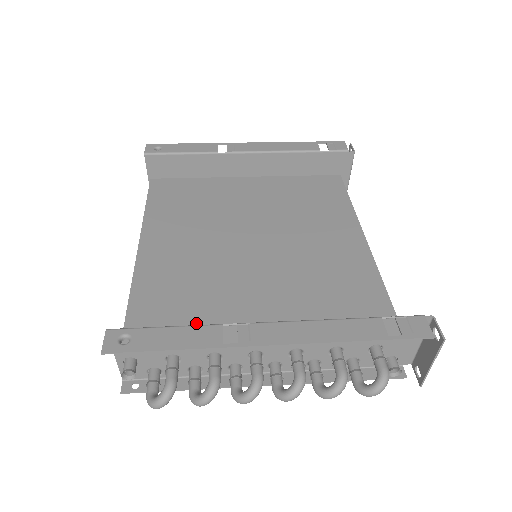
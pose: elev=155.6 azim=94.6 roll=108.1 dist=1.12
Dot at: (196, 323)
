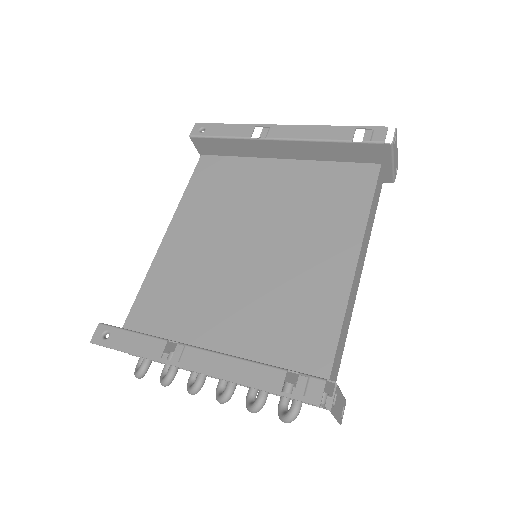
Dot at: (175, 320)
